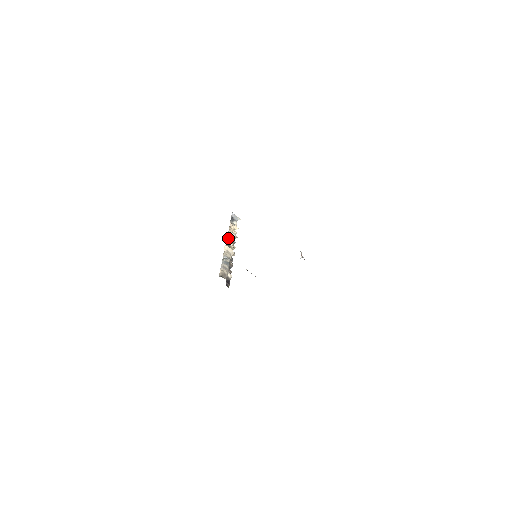
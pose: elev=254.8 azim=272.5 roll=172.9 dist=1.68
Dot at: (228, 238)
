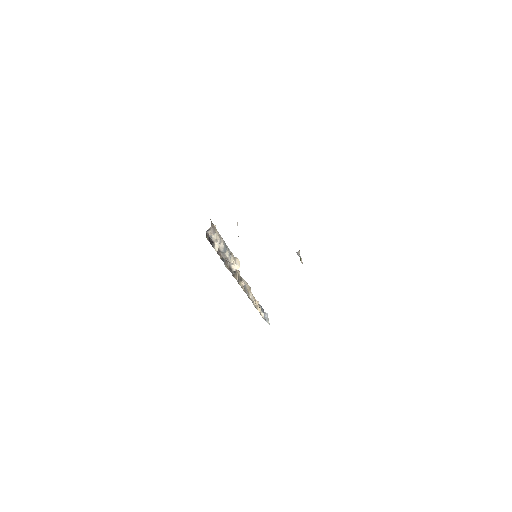
Dot at: (245, 282)
